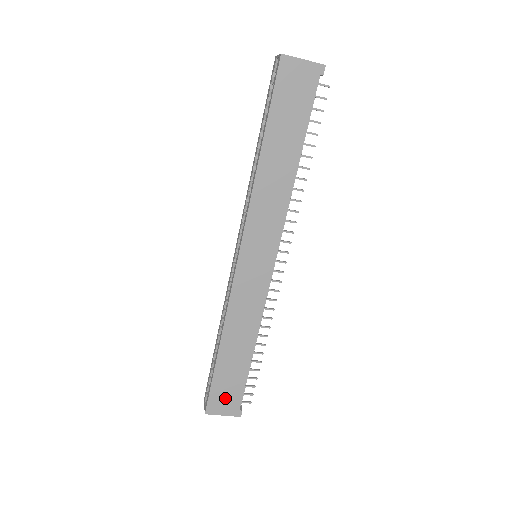
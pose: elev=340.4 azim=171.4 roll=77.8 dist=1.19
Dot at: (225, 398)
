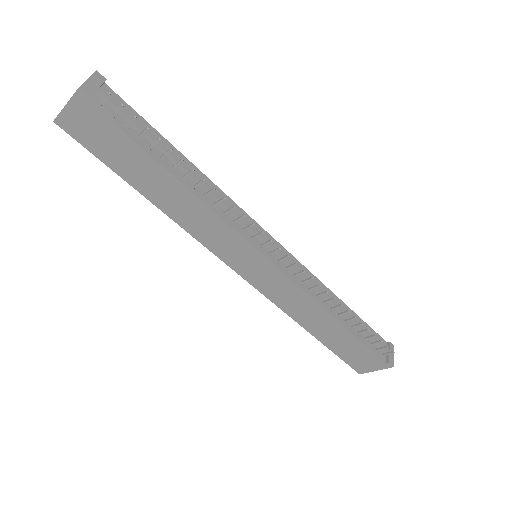
Dot at: (362, 360)
